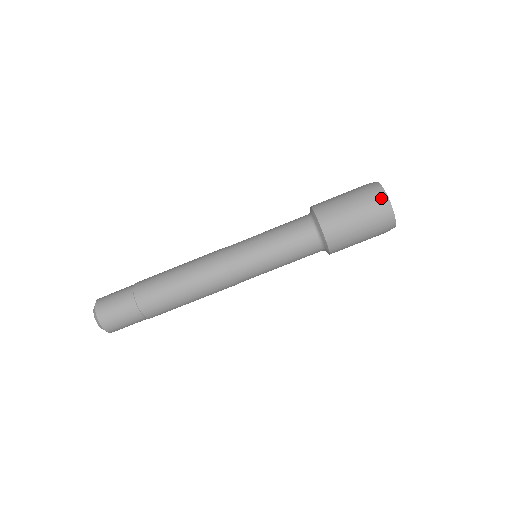
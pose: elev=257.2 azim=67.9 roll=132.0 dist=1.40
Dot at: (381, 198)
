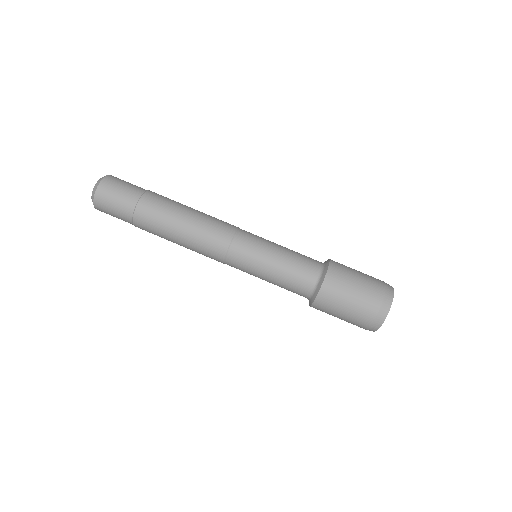
Dot at: (386, 300)
